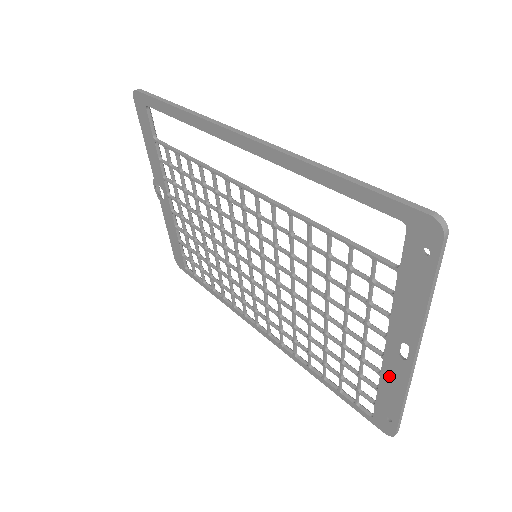
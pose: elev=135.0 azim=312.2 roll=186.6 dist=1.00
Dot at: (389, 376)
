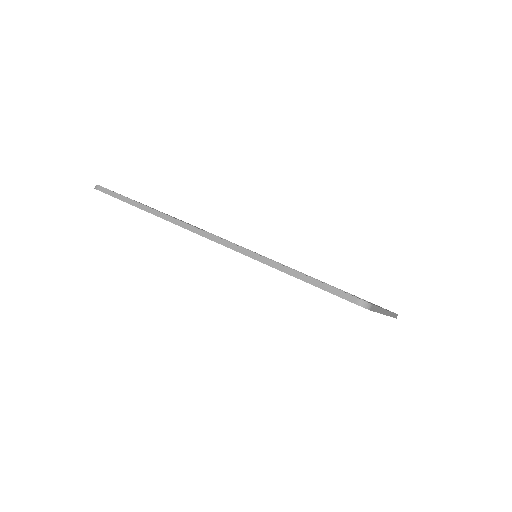
Dot at: occluded
